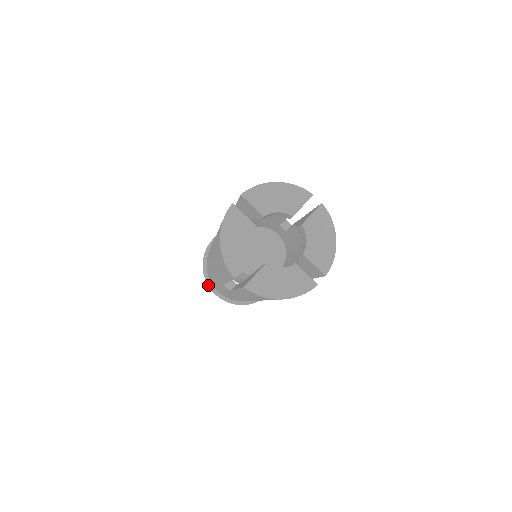
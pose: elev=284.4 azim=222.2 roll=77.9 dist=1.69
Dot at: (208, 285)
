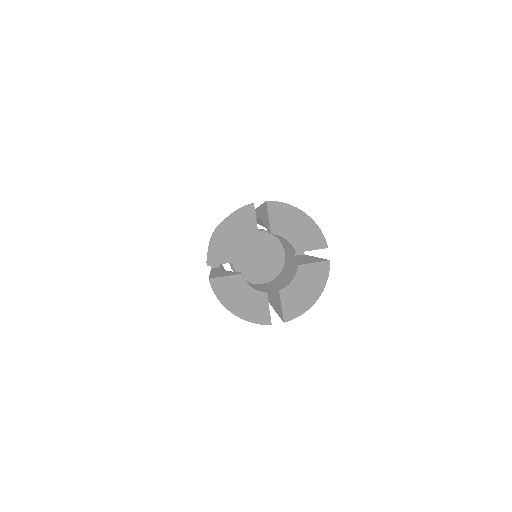
Dot at: occluded
